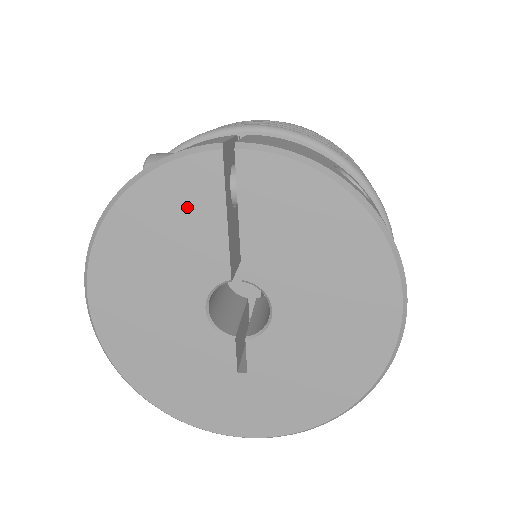
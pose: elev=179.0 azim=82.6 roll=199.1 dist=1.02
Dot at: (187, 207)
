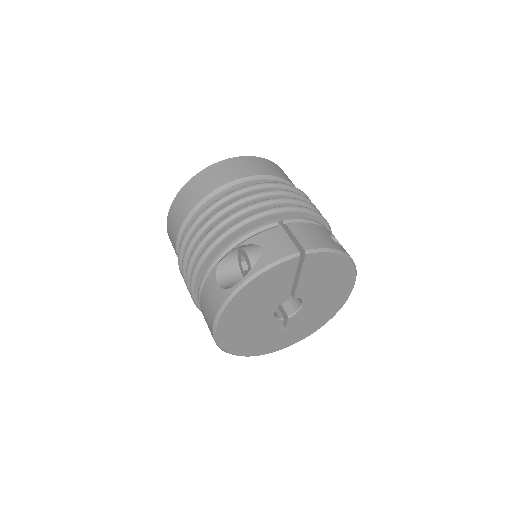
Dot at: (278, 280)
